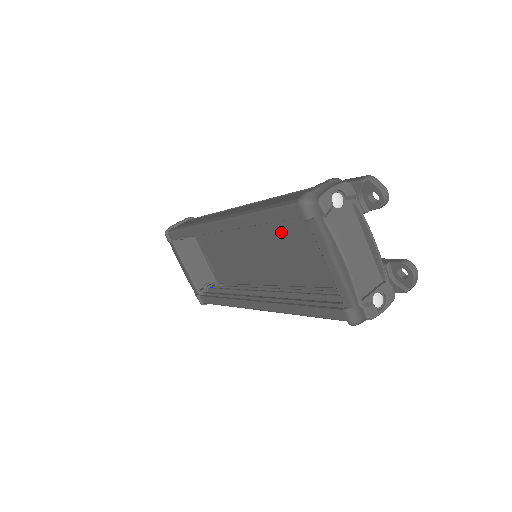
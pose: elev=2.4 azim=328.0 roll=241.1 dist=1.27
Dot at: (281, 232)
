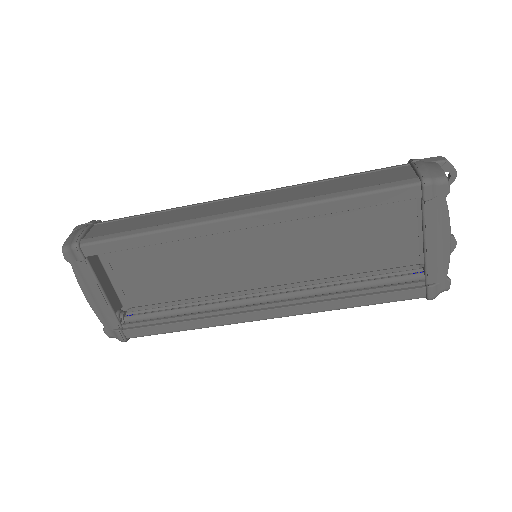
Dot at: (305, 222)
